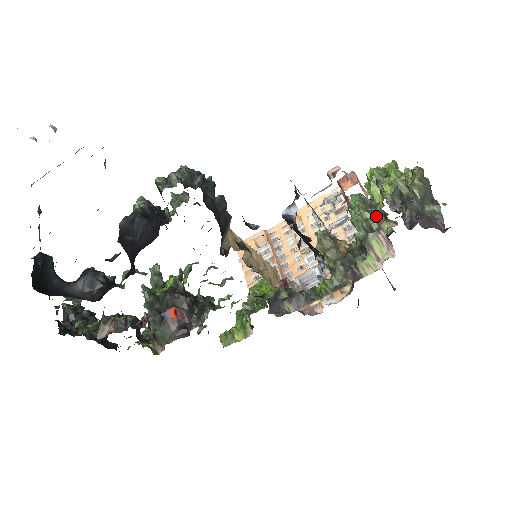
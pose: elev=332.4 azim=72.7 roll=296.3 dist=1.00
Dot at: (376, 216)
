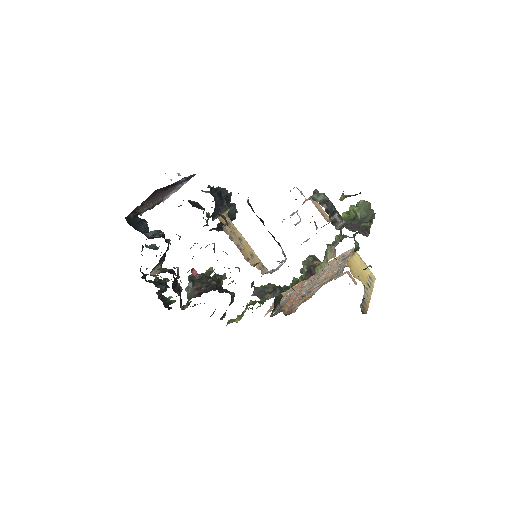
Dot at: (338, 237)
